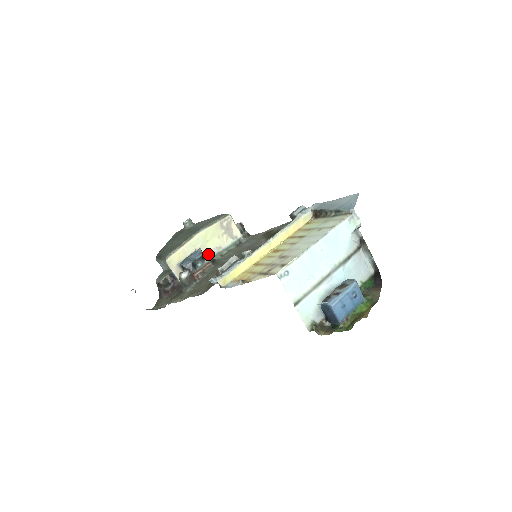
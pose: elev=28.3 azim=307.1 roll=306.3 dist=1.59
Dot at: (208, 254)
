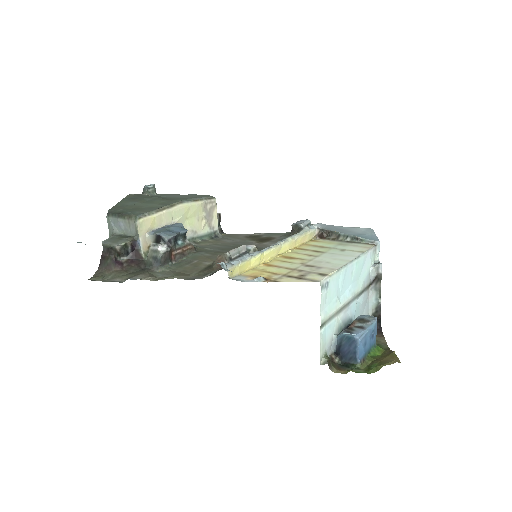
Dot at: occluded
